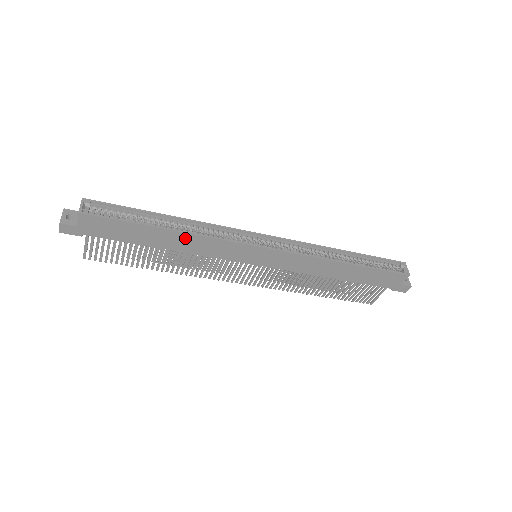
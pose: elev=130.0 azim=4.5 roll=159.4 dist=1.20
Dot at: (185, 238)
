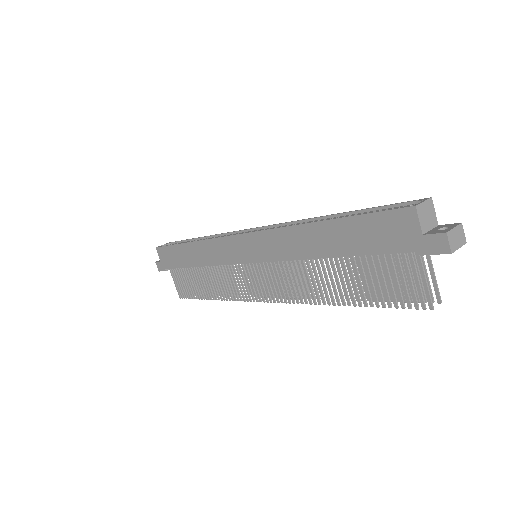
Dot at: (198, 248)
